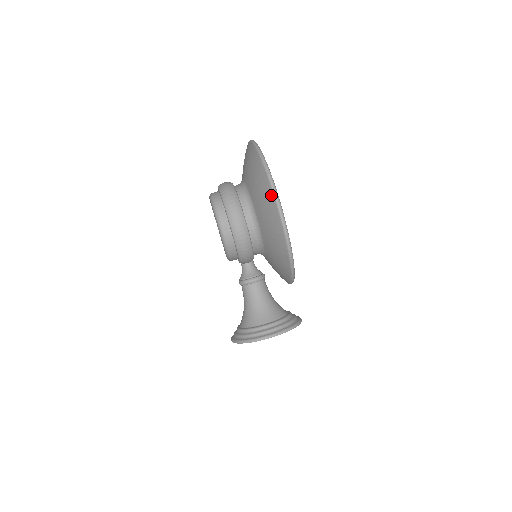
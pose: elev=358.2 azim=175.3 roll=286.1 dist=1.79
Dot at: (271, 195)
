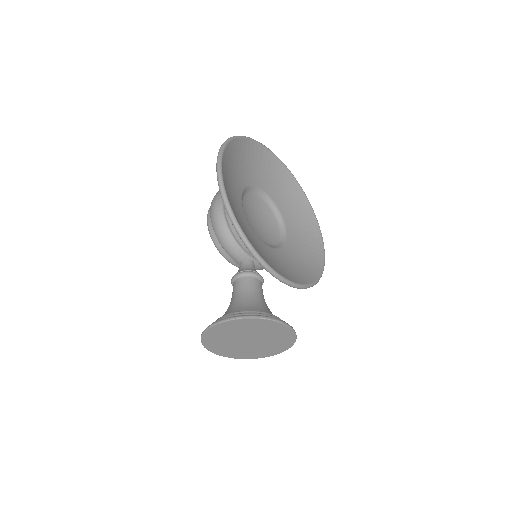
Dot at: occluded
